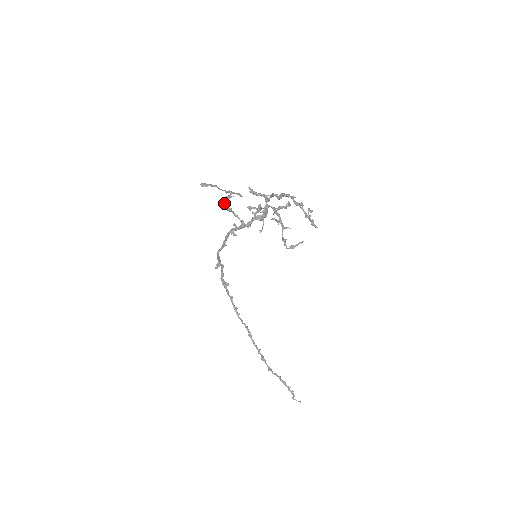
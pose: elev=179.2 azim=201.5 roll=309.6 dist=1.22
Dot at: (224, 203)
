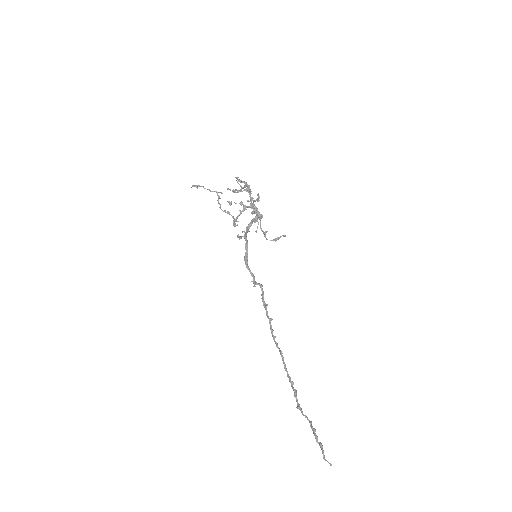
Dot at: (220, 205)
